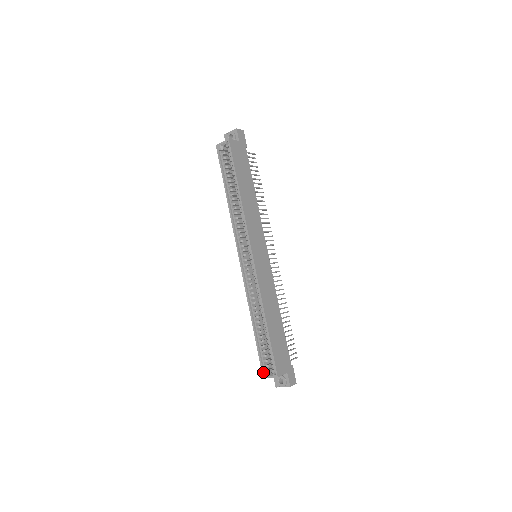
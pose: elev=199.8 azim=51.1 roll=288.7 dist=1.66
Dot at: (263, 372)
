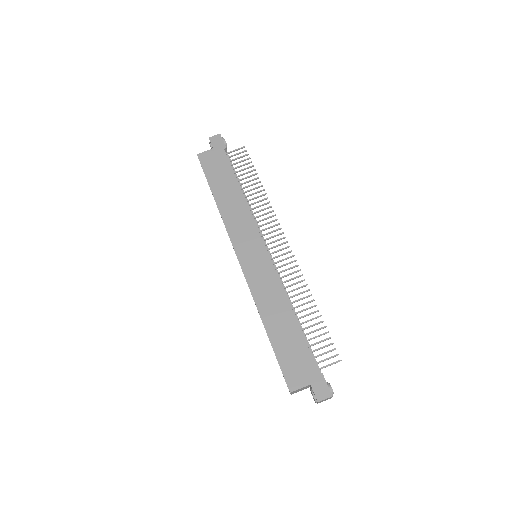
Dot at: occluded
